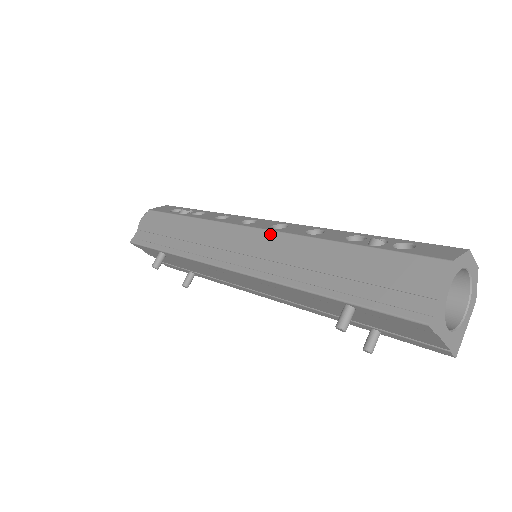
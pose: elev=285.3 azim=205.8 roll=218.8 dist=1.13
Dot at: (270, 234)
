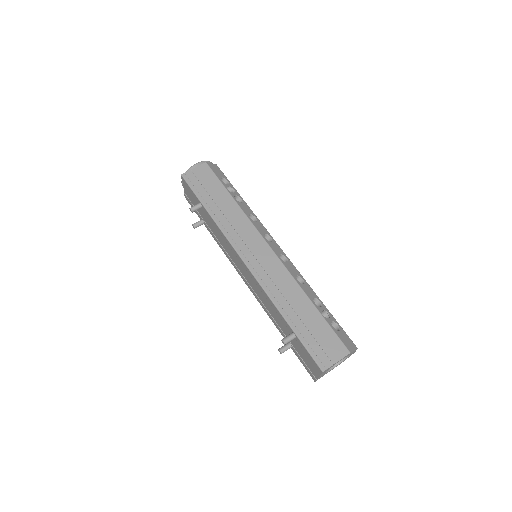
Dot at: (278, 261)
